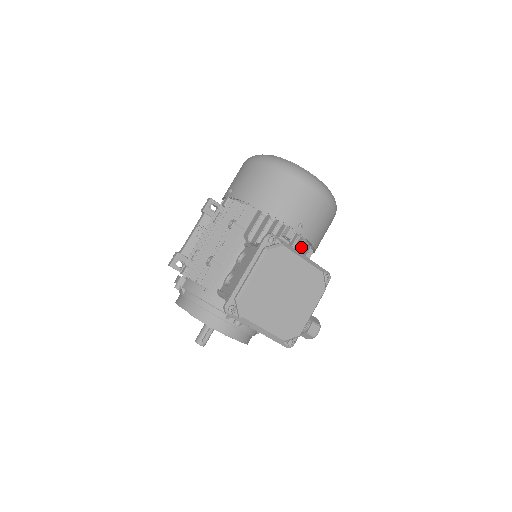
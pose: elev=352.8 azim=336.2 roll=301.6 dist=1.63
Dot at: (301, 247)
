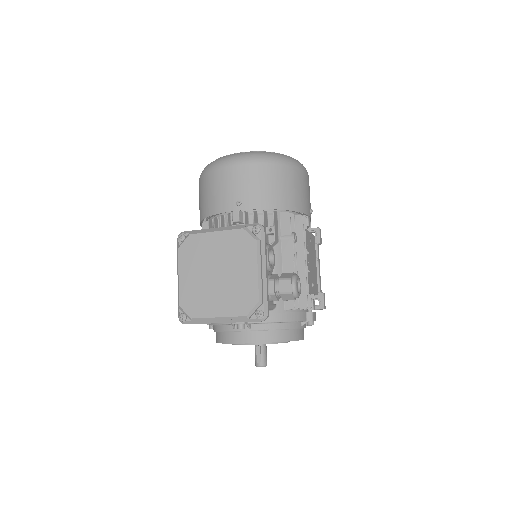
Dot at: (264, 219)
